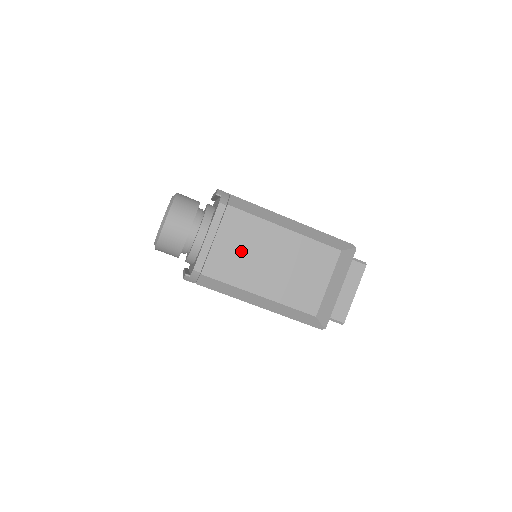
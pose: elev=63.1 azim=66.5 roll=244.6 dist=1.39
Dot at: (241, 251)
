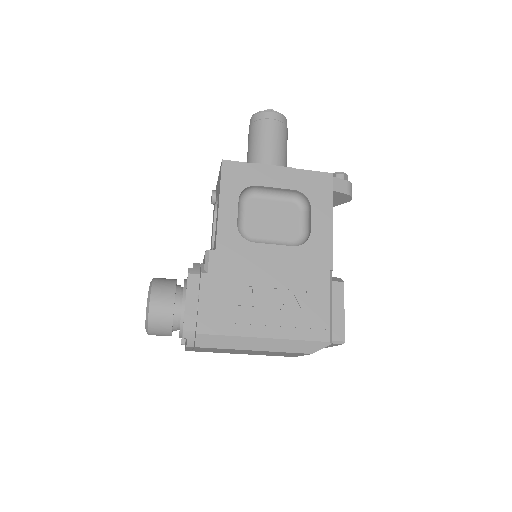
Dot at: occluded
